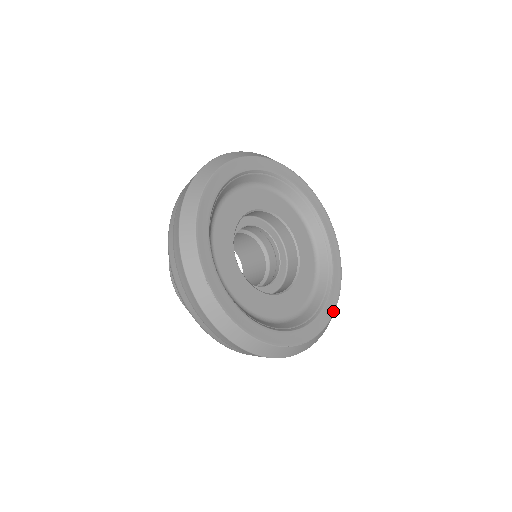
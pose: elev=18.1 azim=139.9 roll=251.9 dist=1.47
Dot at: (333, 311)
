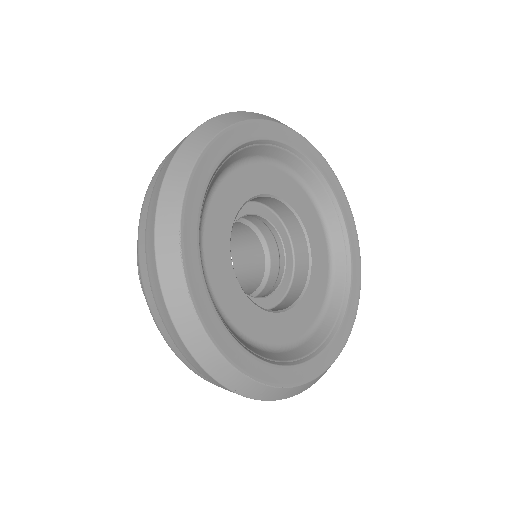
Dot at: (330, 363)
